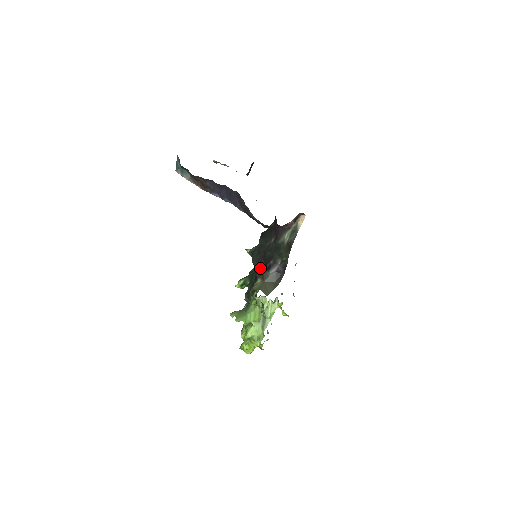
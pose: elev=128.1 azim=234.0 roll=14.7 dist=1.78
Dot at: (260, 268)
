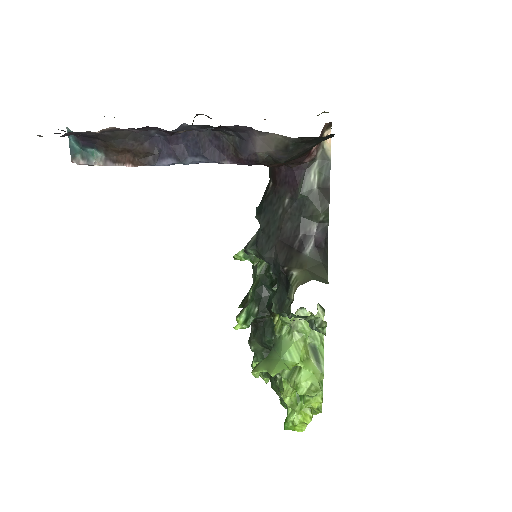
Dot at: (285, 255)
